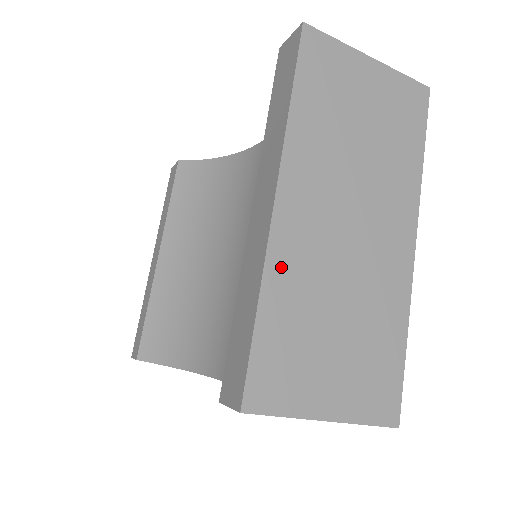
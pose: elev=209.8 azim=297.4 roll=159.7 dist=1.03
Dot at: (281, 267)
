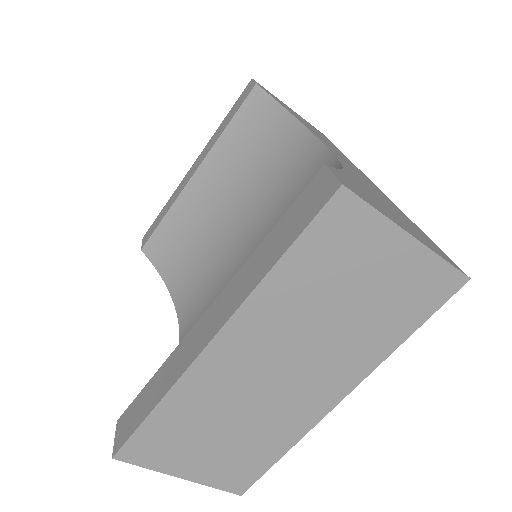
Dot at: (190, 388)
